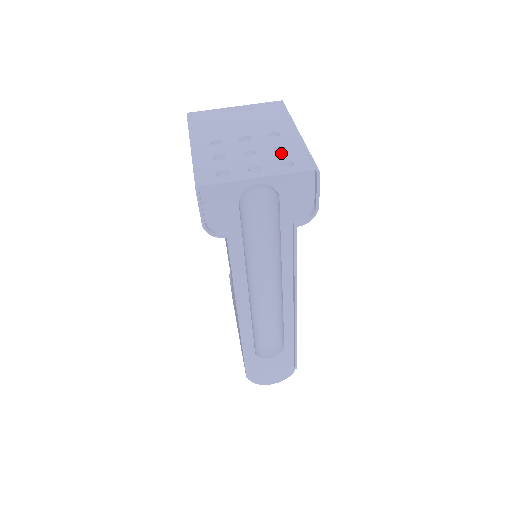
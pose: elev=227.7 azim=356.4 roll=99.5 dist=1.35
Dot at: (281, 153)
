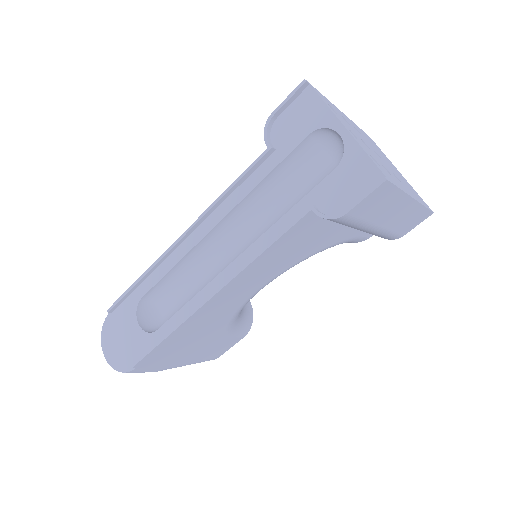
Dot at: occluded
